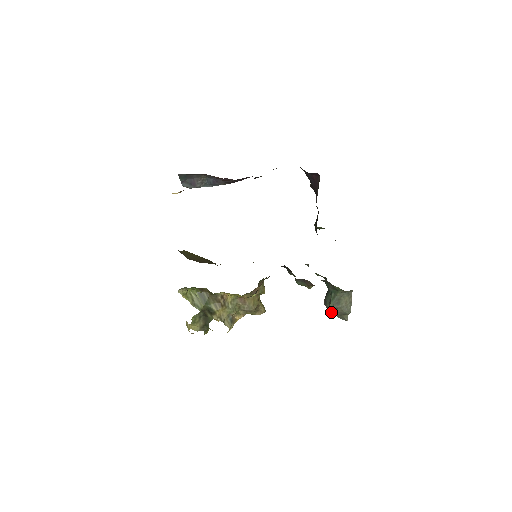
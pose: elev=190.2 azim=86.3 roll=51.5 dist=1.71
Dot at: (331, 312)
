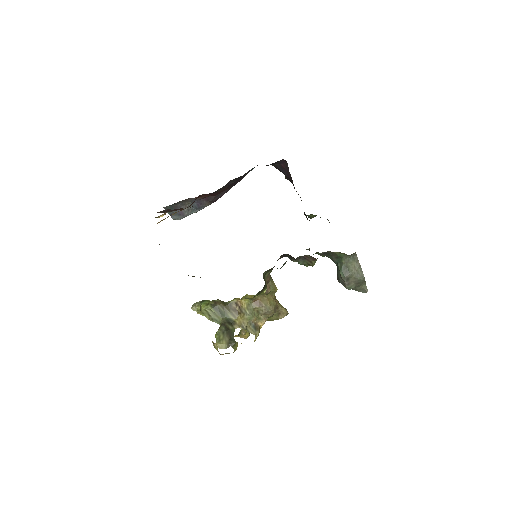
Dot at: (345, 284)
